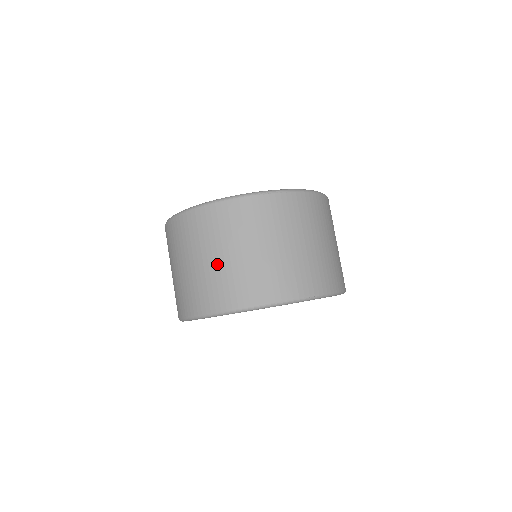
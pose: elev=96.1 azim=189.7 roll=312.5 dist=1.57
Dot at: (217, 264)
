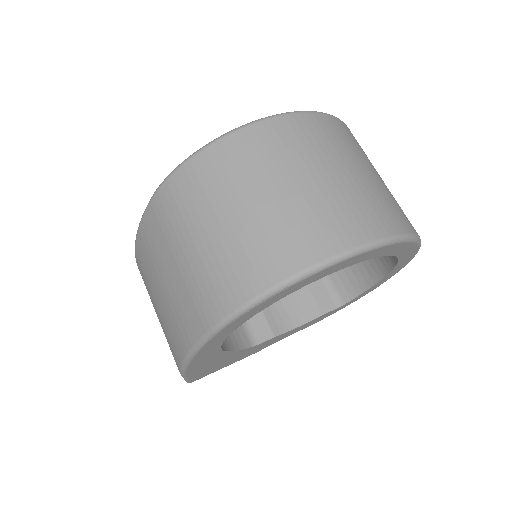
Dot at: (351, 179)
